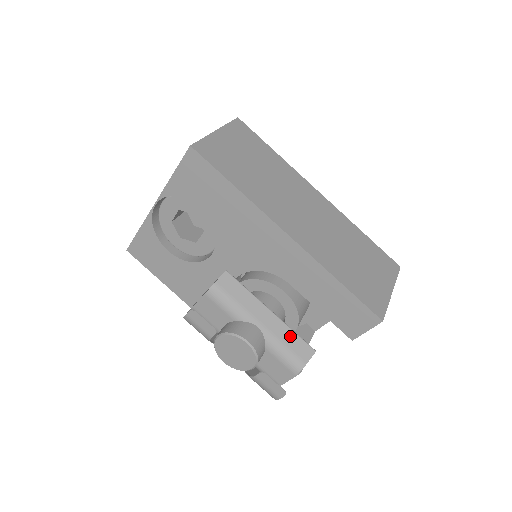
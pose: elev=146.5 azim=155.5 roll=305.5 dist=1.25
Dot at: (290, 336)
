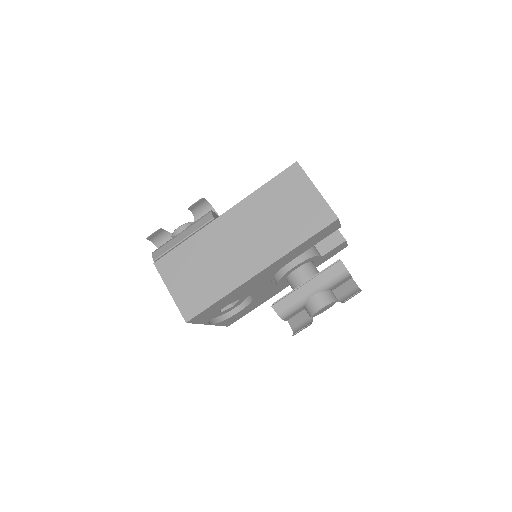
Dot at: (326, 275)
